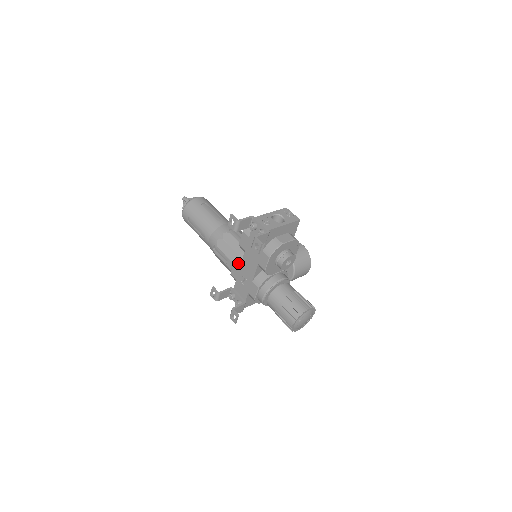
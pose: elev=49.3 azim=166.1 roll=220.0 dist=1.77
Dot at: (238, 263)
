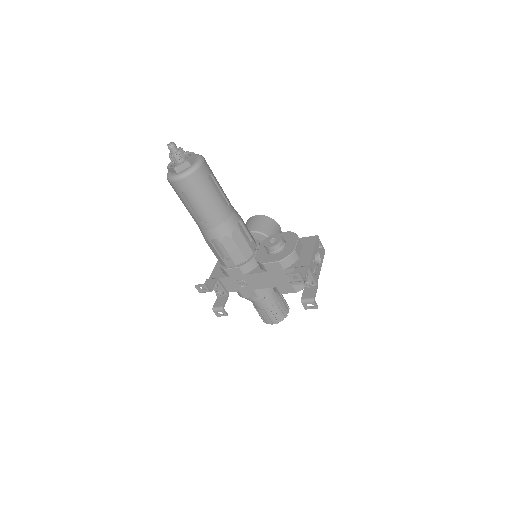
Dot at: (245, 270)
